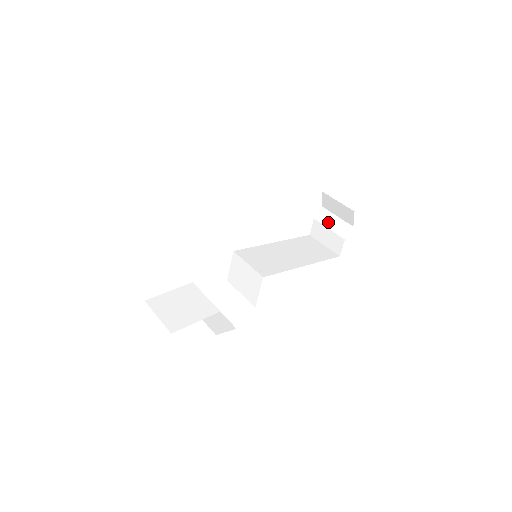
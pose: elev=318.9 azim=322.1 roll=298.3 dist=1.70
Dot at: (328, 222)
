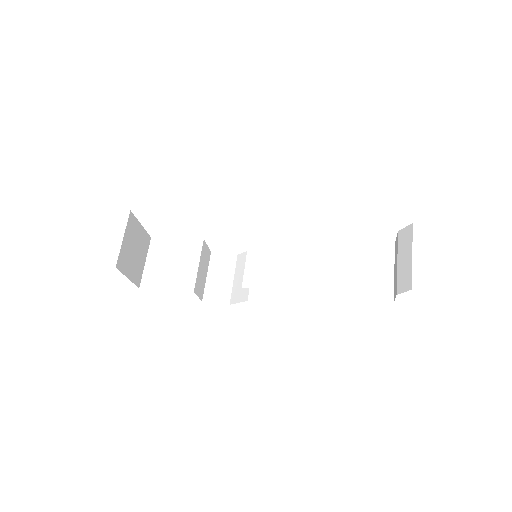
Dot at: (402, 253)
